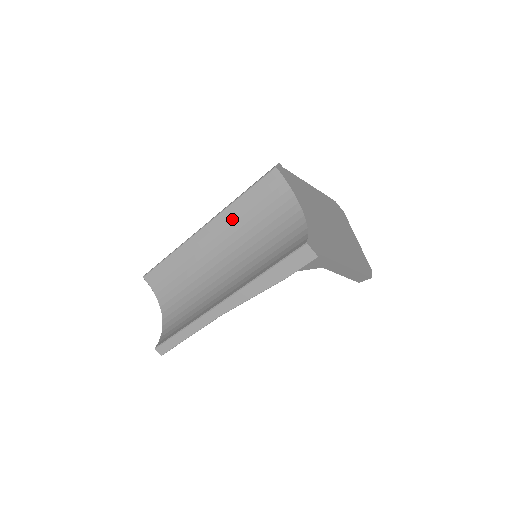
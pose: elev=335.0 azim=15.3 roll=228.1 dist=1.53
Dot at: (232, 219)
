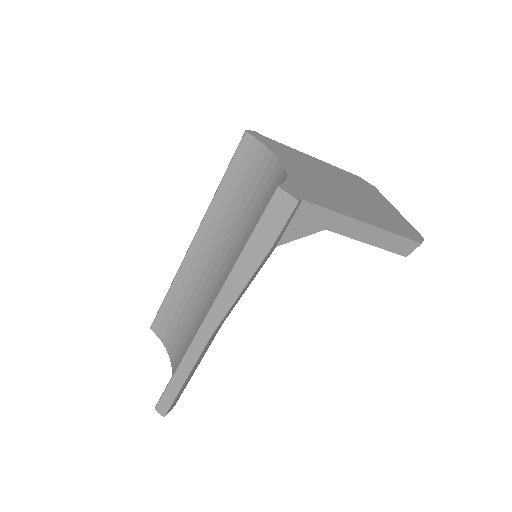
Dot at: (218, 218)
